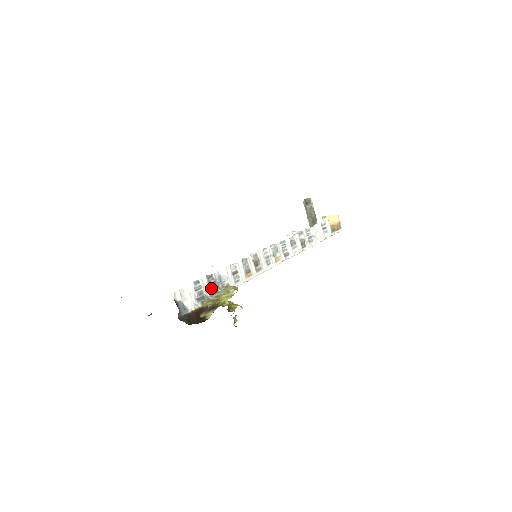
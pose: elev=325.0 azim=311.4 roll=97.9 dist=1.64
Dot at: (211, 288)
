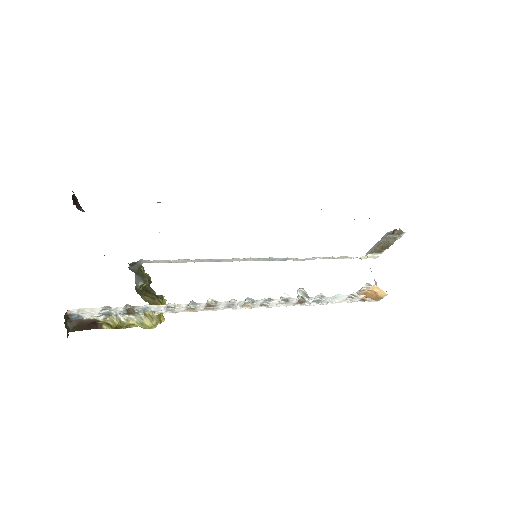
Dot at: (128, 310)
